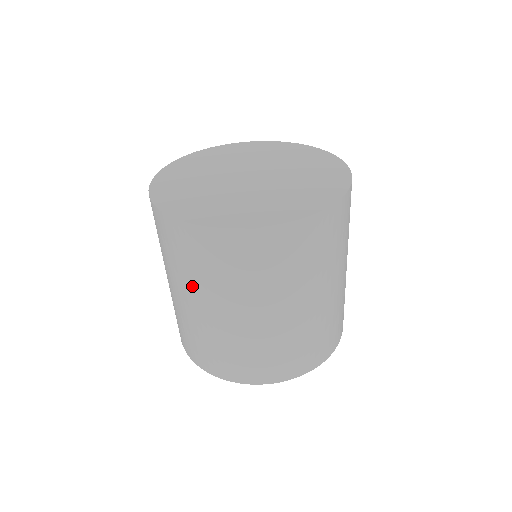
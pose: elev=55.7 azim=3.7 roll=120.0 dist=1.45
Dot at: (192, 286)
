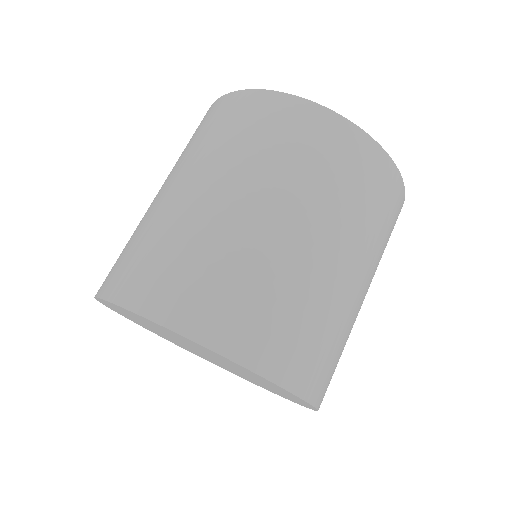
Dot at: (281, 184)
